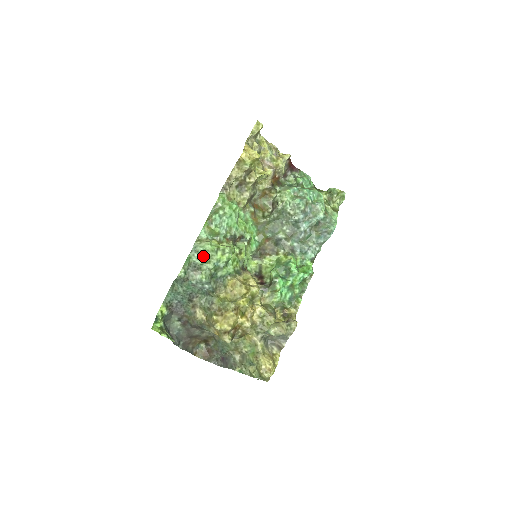
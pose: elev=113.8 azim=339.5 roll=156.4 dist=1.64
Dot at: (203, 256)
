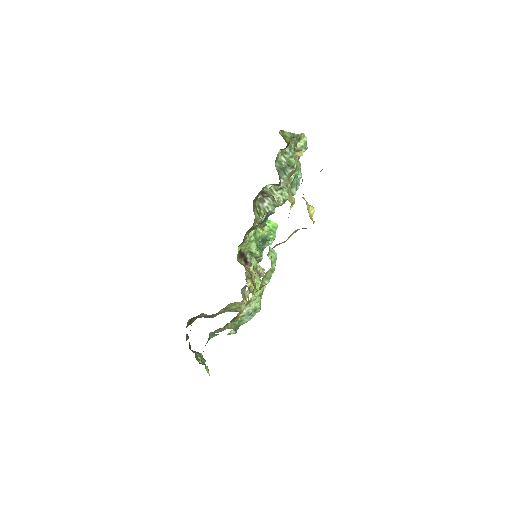
Dot at: (255, 314)
